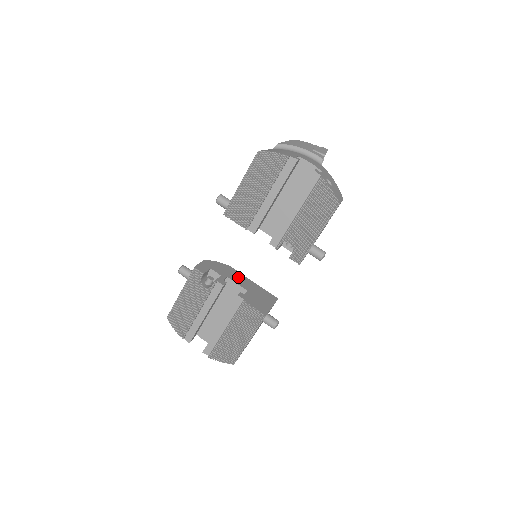
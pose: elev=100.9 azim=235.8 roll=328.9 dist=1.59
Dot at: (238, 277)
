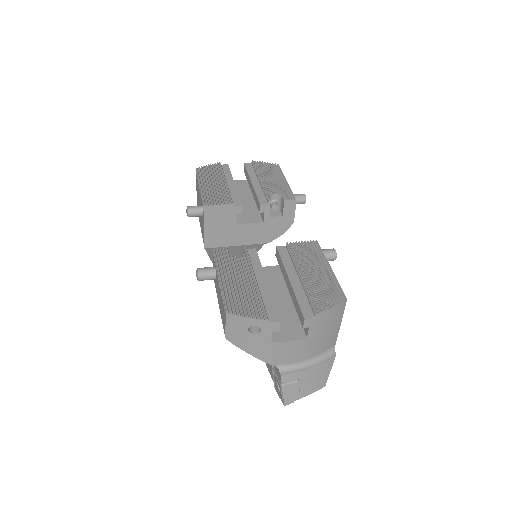
Dot at: occluded
